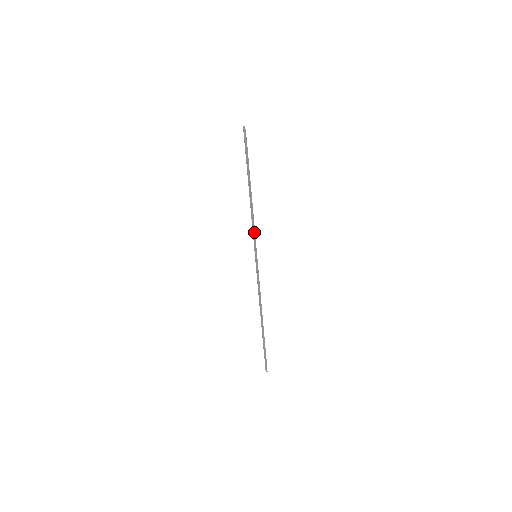
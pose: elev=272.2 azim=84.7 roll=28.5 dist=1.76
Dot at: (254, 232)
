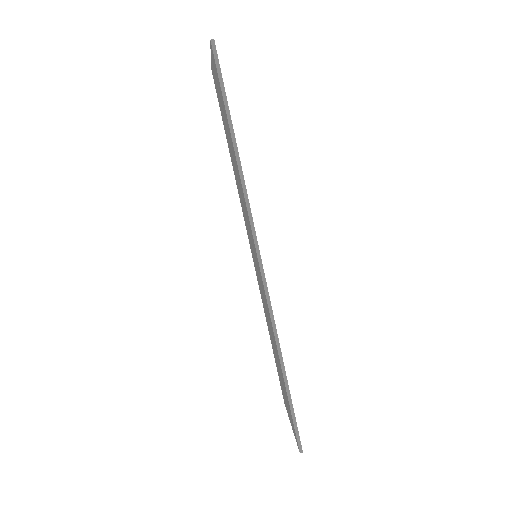
Dot at: (247, 198)
